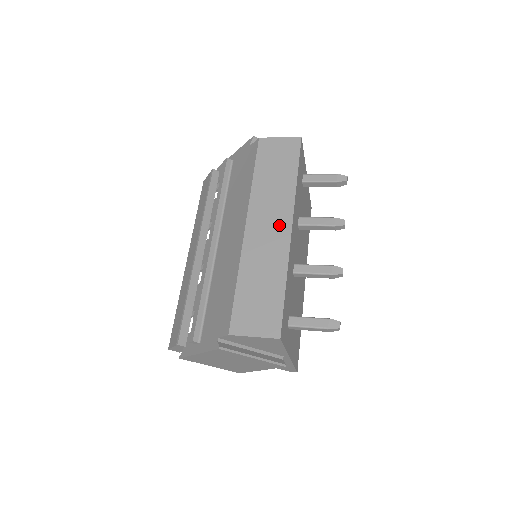
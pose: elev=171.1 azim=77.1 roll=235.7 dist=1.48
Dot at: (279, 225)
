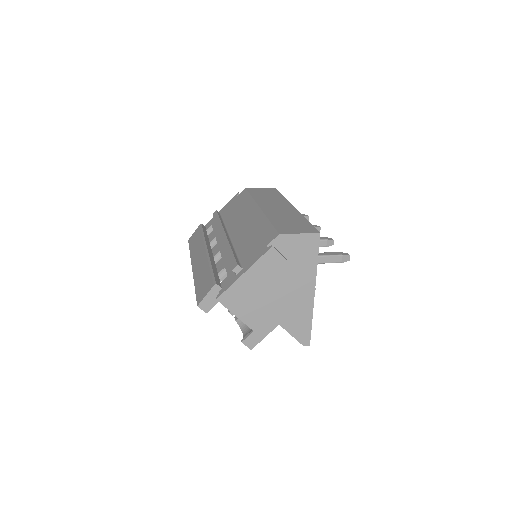
Dot at: (284, 206)
